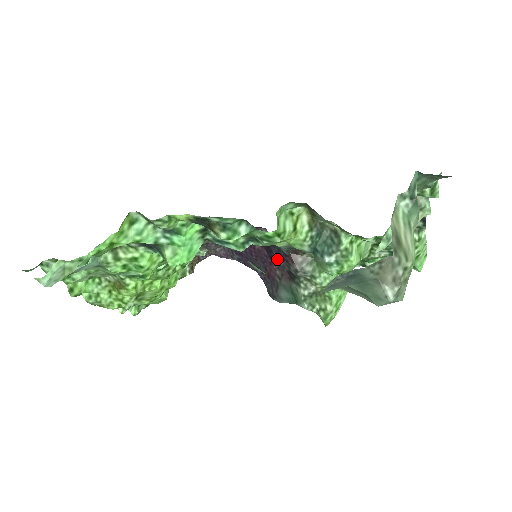
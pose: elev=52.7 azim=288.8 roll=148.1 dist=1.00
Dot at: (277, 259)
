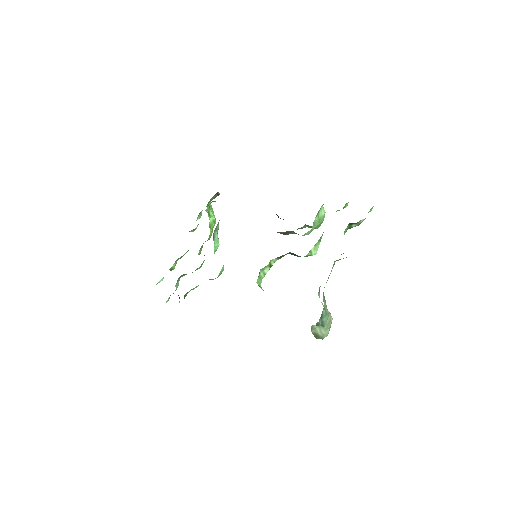
Dot at: occluded
